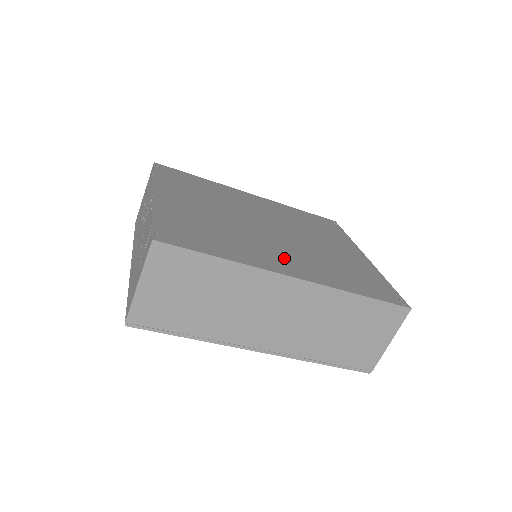
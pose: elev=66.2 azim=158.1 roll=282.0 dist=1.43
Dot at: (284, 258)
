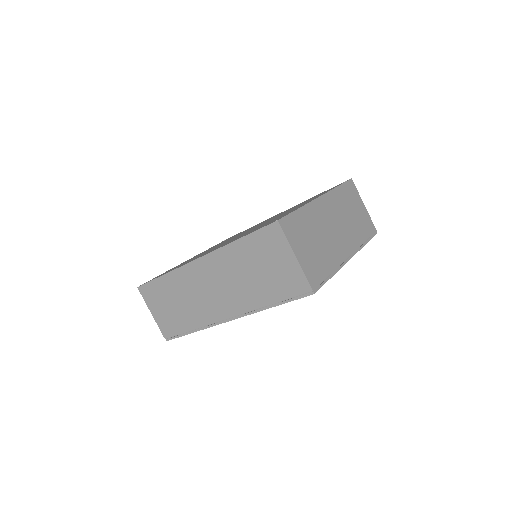
Dot at: occluded
